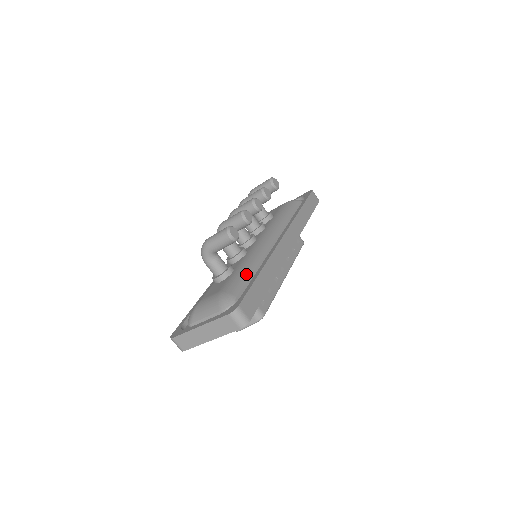
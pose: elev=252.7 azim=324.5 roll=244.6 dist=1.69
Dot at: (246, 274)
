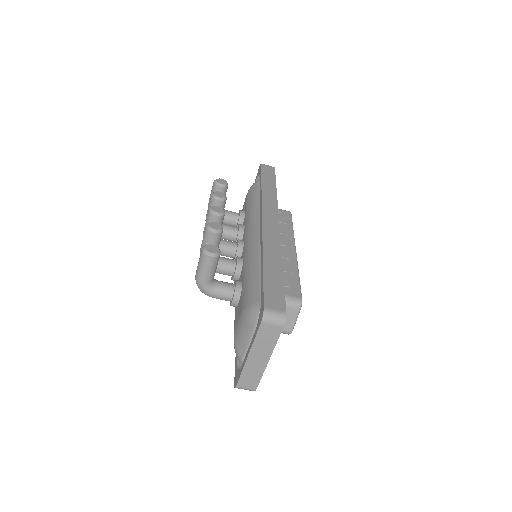
Dot at: (253, 276)
